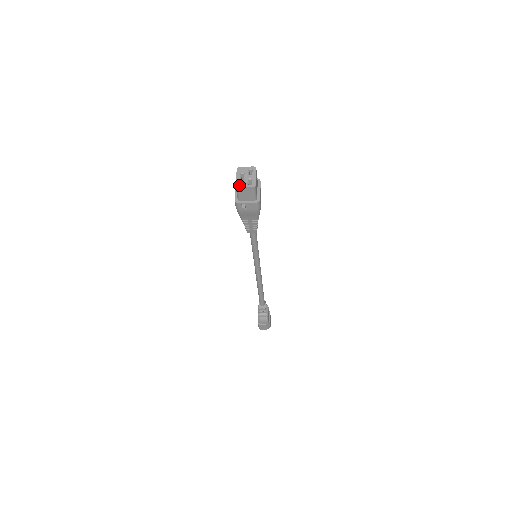
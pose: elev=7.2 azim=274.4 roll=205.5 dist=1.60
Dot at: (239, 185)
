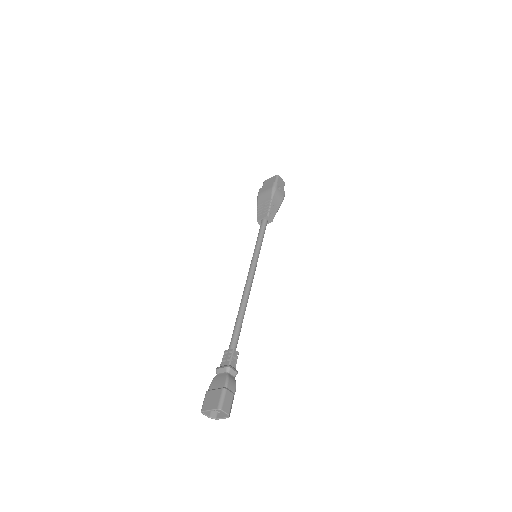
Dot at: (278, 176)
